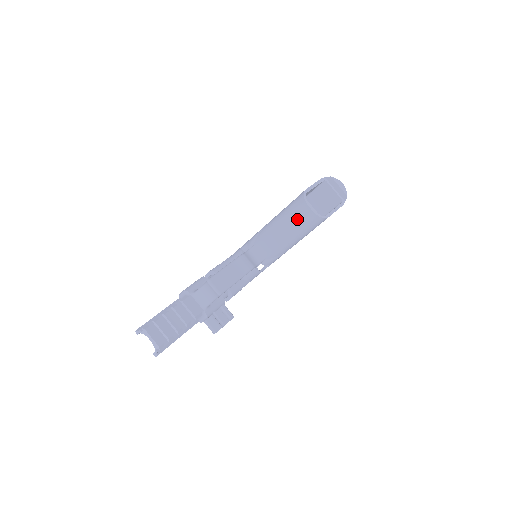
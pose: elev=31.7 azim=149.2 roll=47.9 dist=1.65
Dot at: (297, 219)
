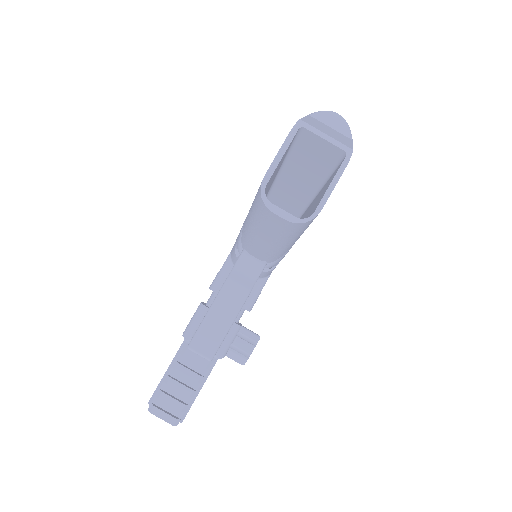
Dot at: (271, 228)
